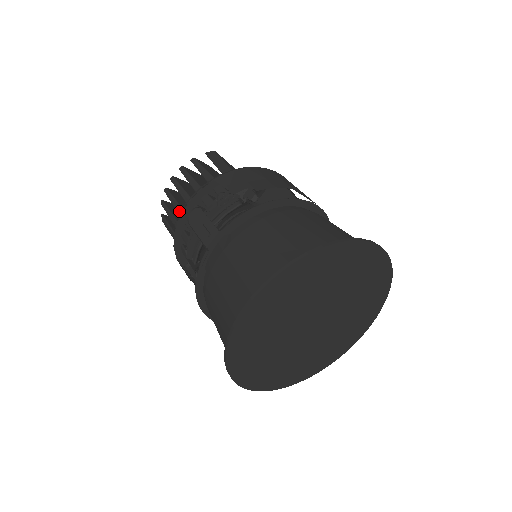
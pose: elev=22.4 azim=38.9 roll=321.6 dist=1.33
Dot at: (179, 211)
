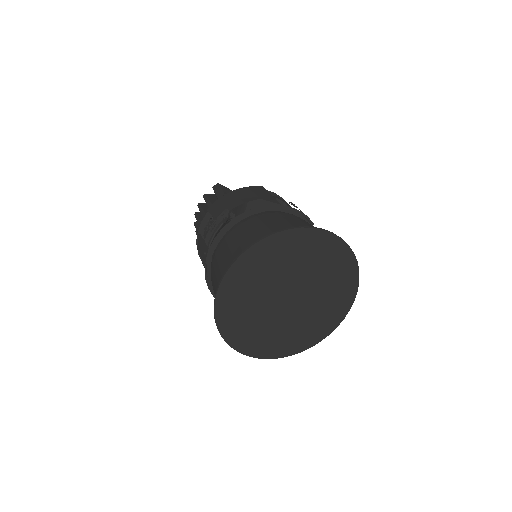
Dot at: occluded
